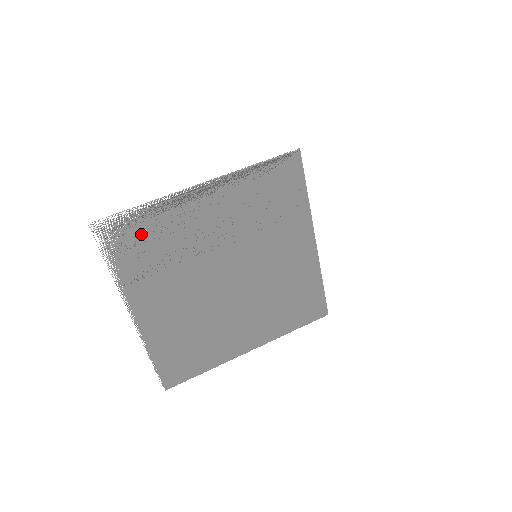
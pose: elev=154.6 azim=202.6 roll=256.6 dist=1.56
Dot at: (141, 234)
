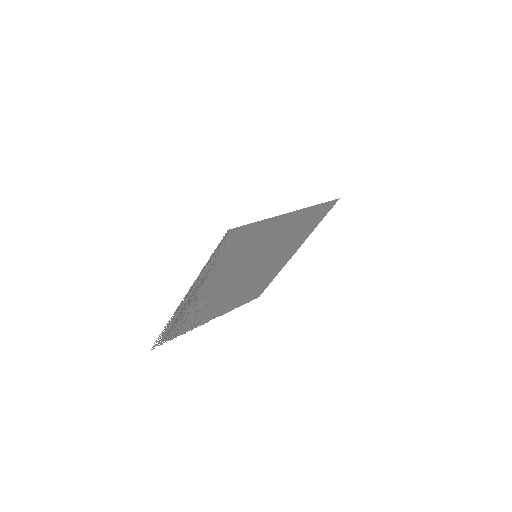
Dot at: (178, 325)
